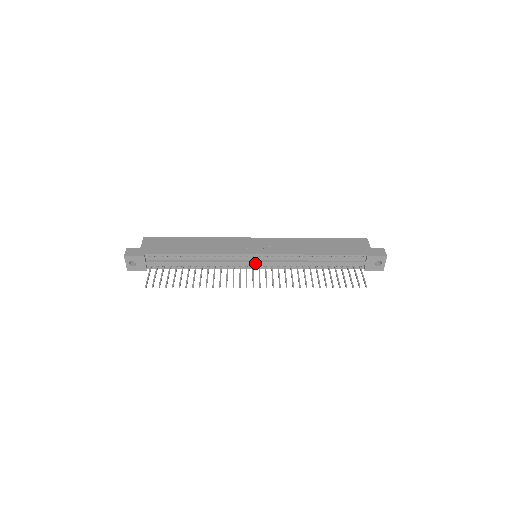
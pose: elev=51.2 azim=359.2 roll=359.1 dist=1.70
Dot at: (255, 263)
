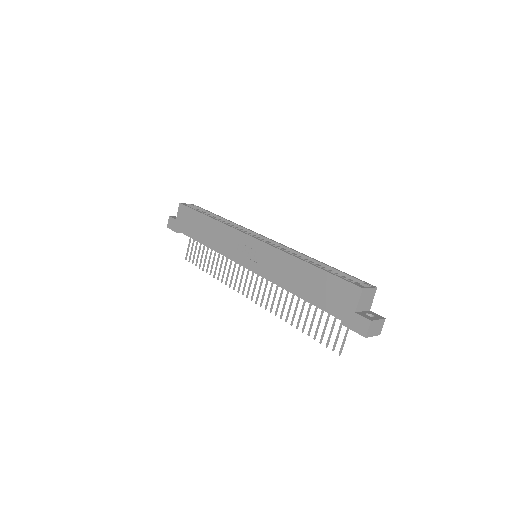
Dot at: occluded
